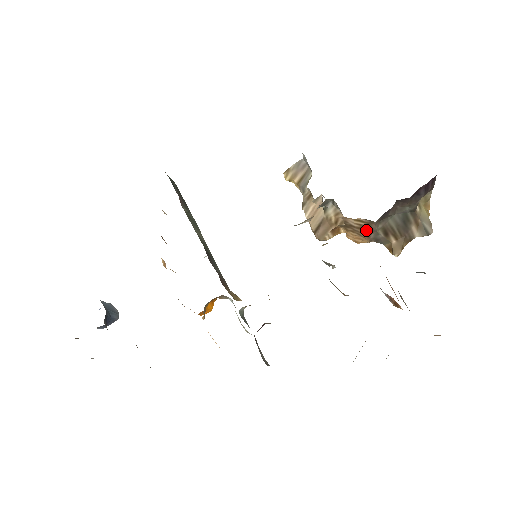
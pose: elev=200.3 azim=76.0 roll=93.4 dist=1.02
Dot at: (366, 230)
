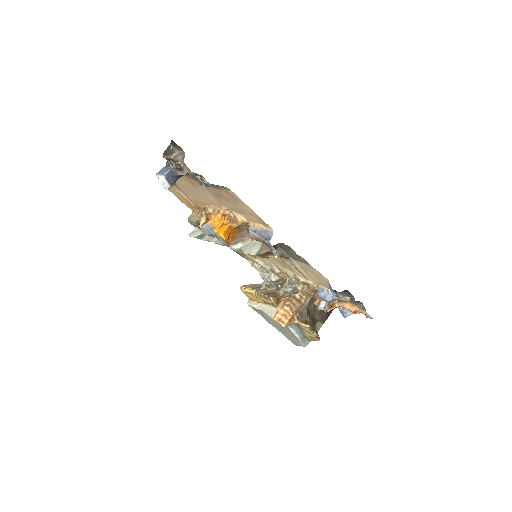
Dot at: (300, 304)
